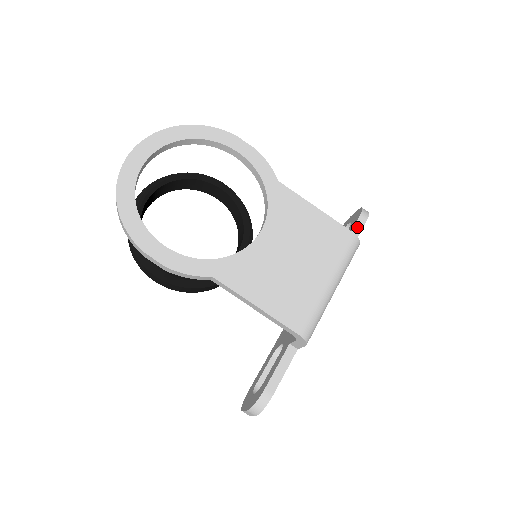
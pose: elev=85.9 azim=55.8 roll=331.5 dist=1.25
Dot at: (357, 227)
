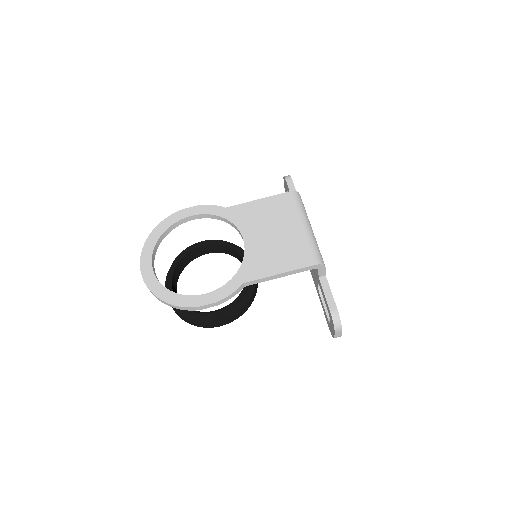
Dot at: (291, 188)
